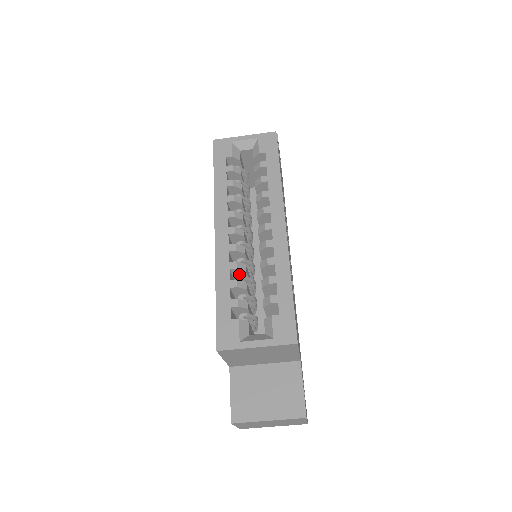
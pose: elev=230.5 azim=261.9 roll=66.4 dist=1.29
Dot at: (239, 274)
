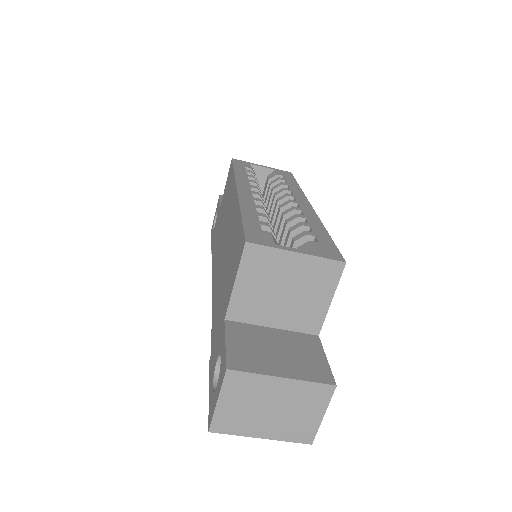
Dot at: occluded
